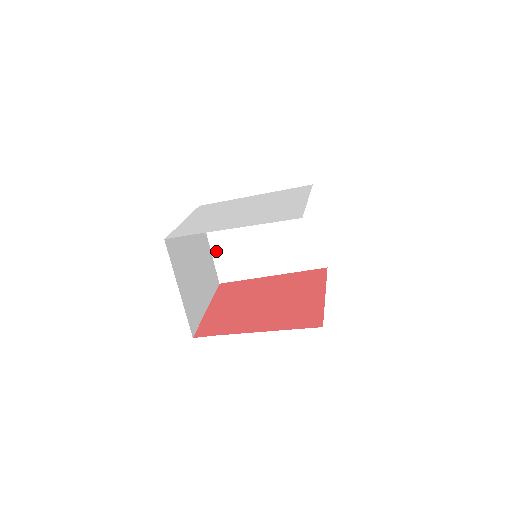
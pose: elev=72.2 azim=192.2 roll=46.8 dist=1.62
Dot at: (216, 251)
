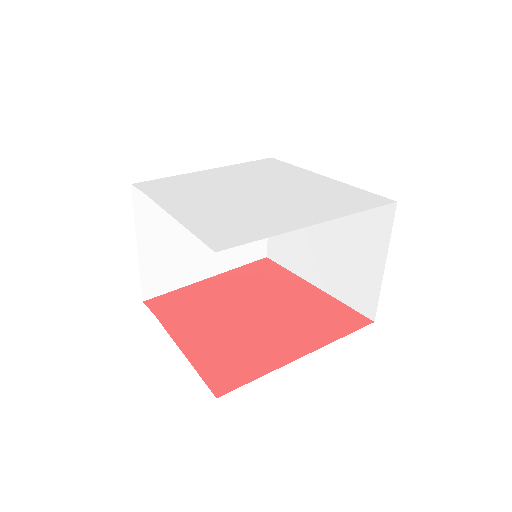
Dot at: occluded
